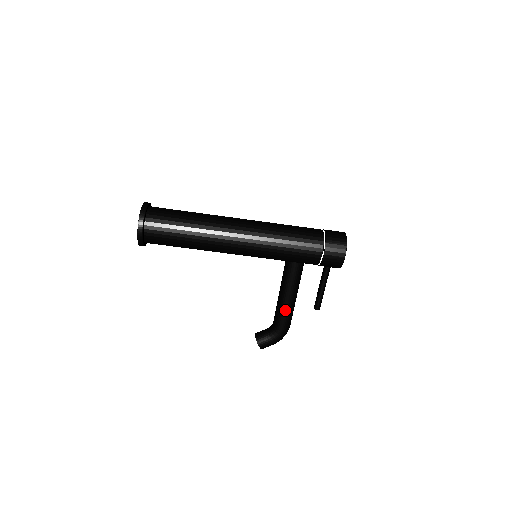
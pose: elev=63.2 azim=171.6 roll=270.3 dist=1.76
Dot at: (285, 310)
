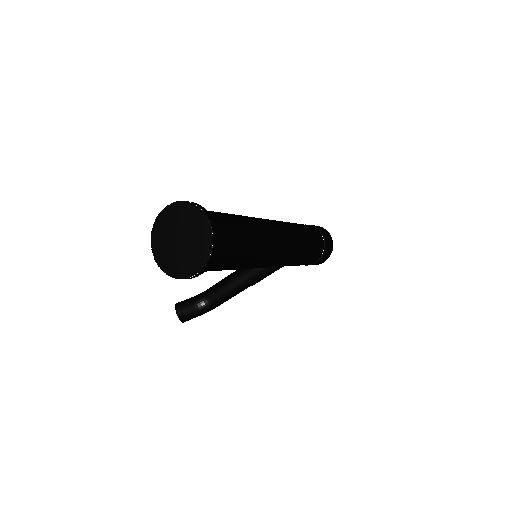
Dot at: (236, 294)
